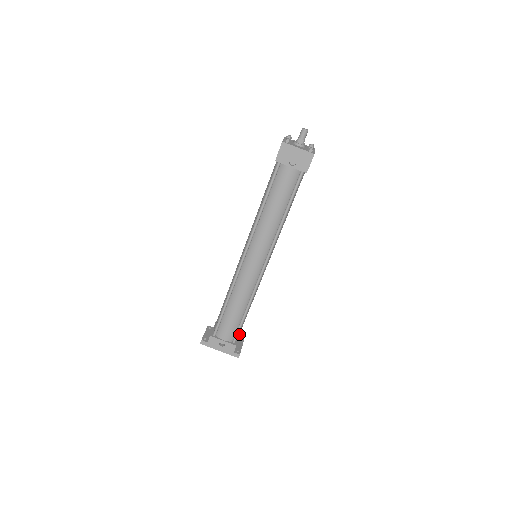
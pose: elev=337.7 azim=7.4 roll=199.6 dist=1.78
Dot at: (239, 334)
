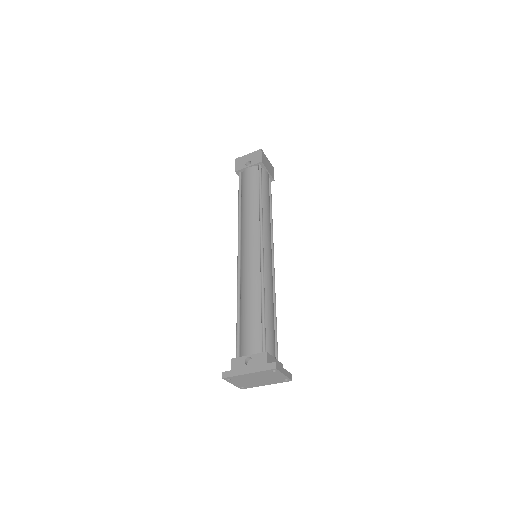
Dot at: (278, 361)
